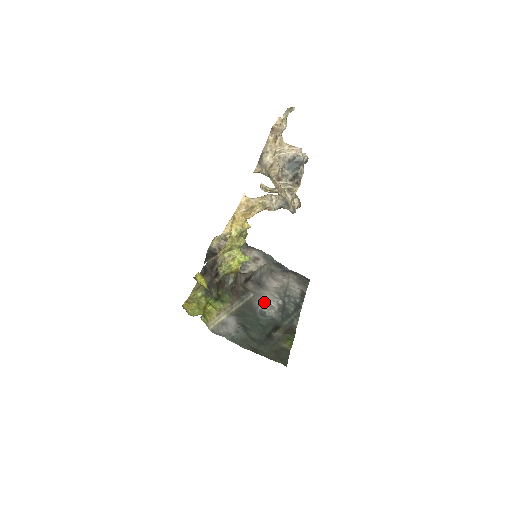
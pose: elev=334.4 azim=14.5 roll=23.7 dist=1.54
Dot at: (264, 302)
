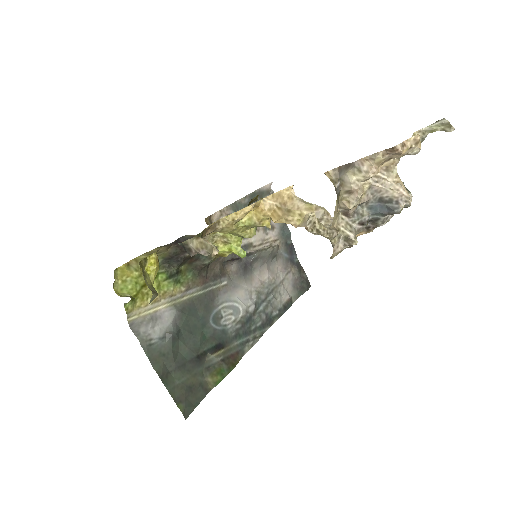
Dot at: (232, 300)
